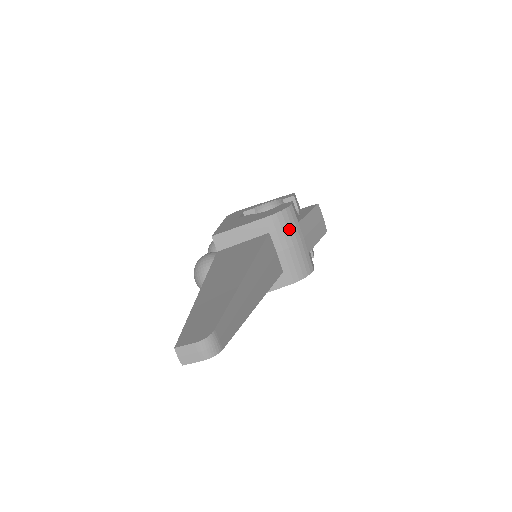
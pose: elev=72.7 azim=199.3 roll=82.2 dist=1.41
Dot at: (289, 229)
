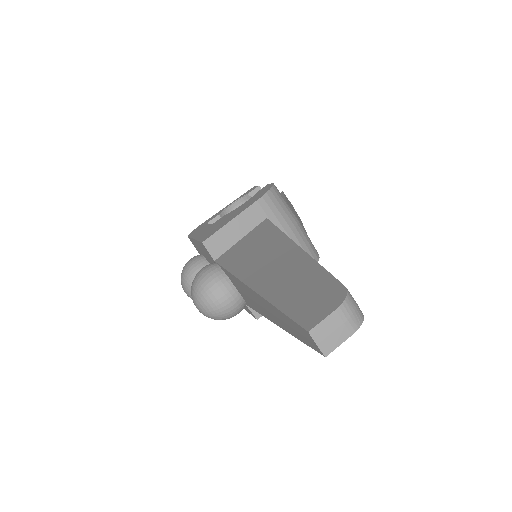
Dot at: (284, 209)
